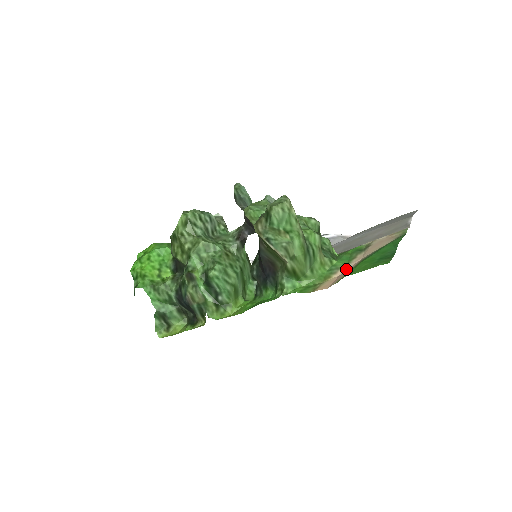
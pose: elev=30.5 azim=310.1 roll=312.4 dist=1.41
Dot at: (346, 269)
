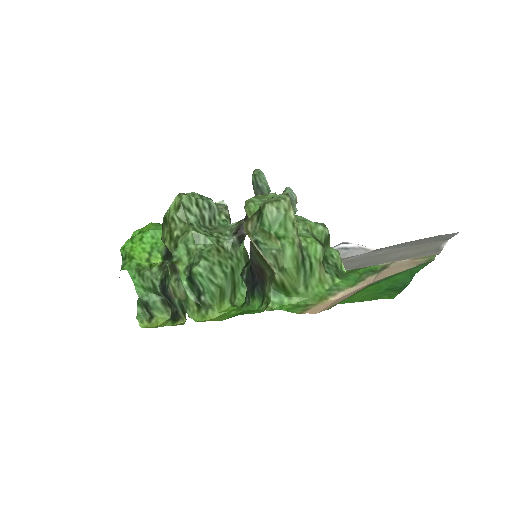
Dot at: (348, 292)
